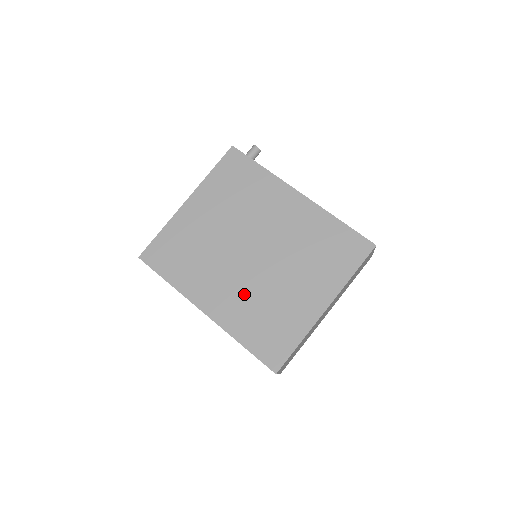
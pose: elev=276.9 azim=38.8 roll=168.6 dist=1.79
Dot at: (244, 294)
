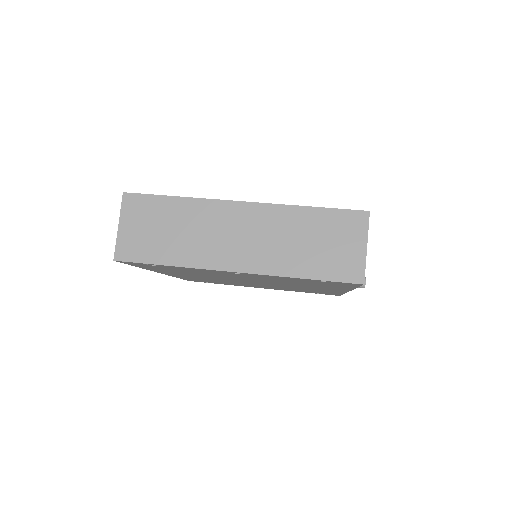
Dot at: occluded
